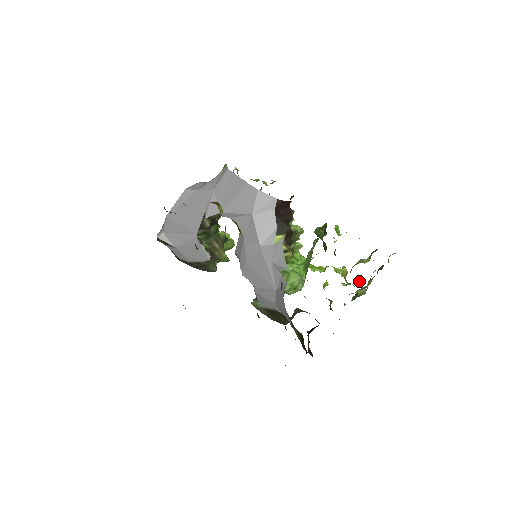
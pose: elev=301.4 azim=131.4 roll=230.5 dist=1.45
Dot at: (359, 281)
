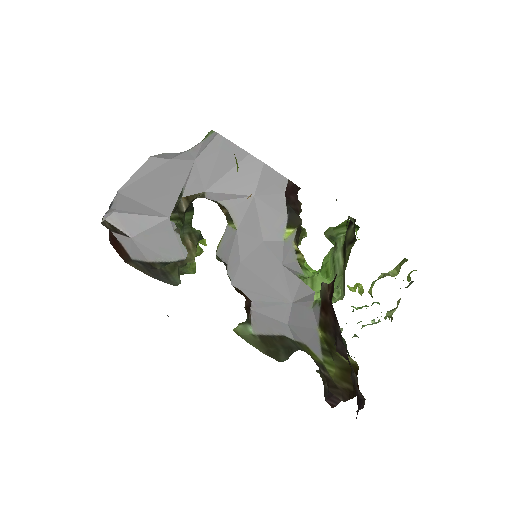
Dot at: (378, 303)
